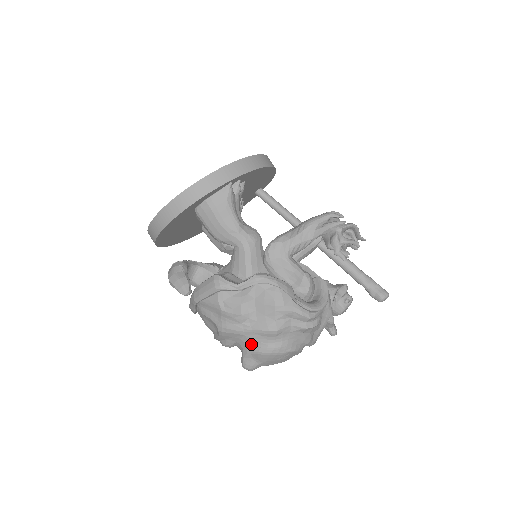
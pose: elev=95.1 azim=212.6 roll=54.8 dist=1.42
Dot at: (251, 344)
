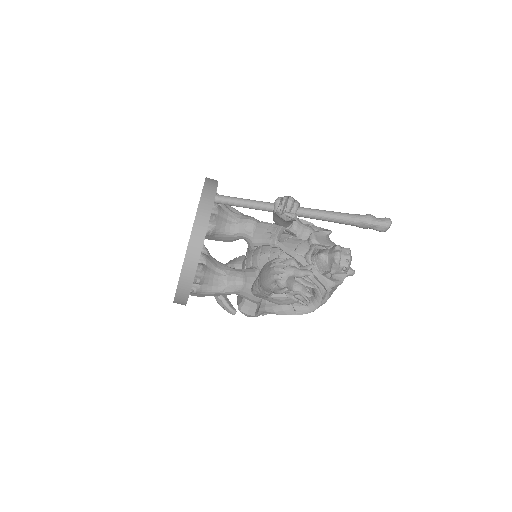
Dot at: occluded
